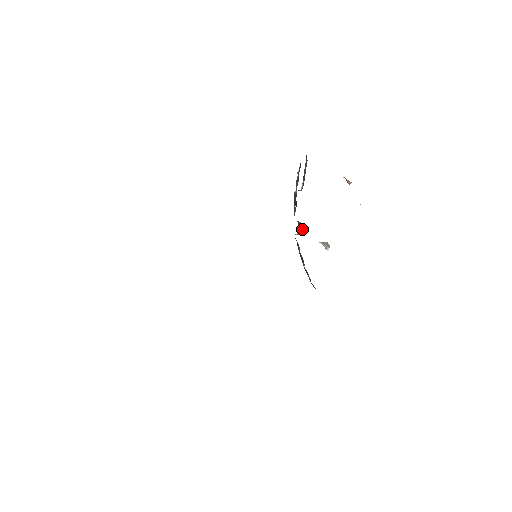
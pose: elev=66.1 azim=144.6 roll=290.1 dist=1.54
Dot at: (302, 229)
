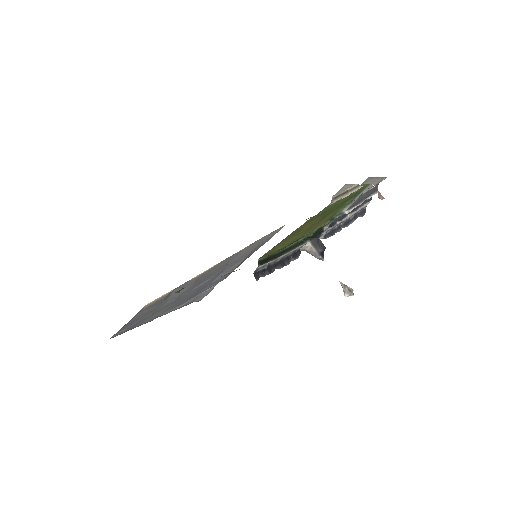
Dot at: (317, 247)
